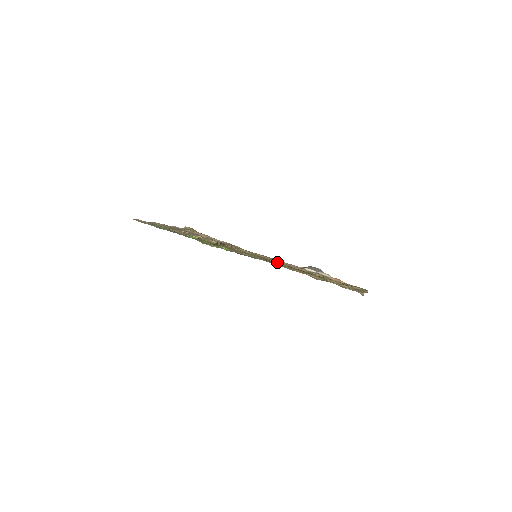
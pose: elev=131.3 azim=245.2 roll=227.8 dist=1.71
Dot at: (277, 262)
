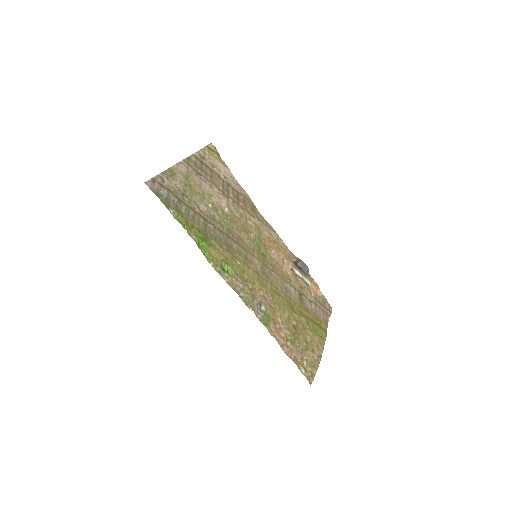
Dot at: (274, 256)
